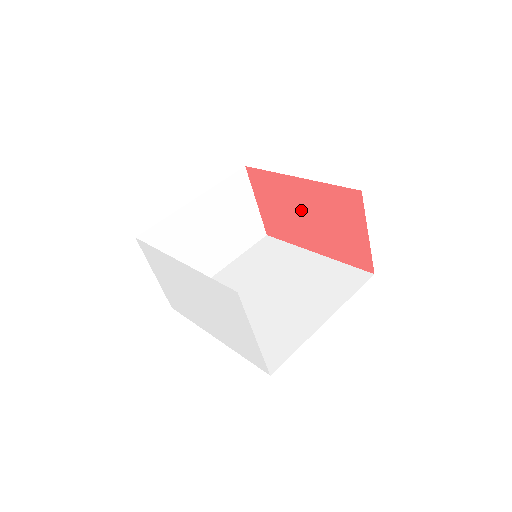
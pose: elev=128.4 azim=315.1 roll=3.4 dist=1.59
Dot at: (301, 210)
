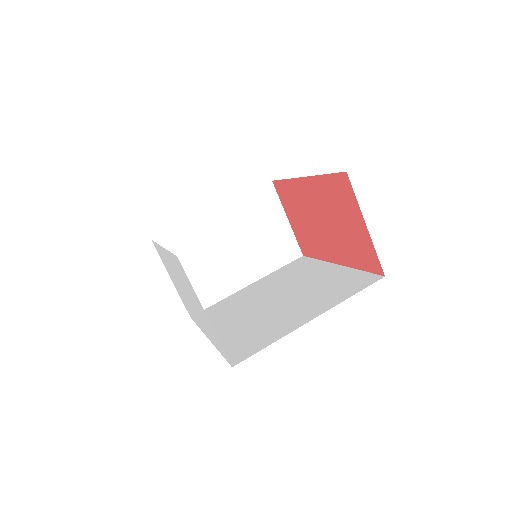
Dot at: (316, 215)
